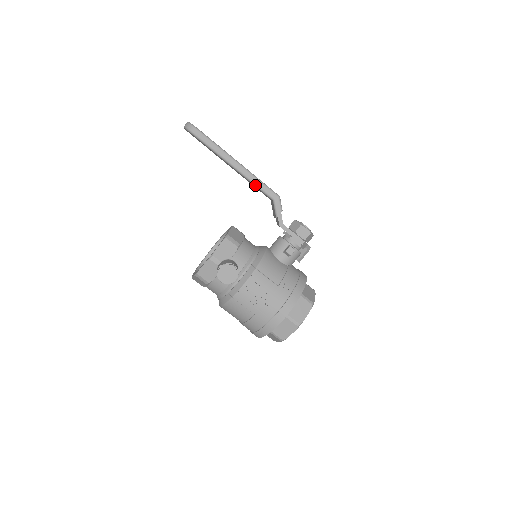
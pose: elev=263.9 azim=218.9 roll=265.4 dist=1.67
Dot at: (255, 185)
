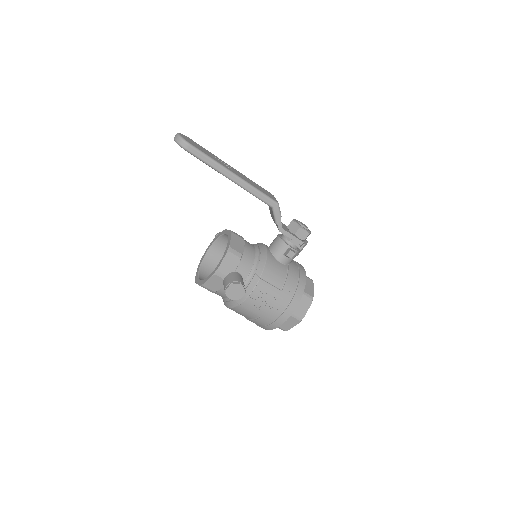
Dot at: (253, 195)
